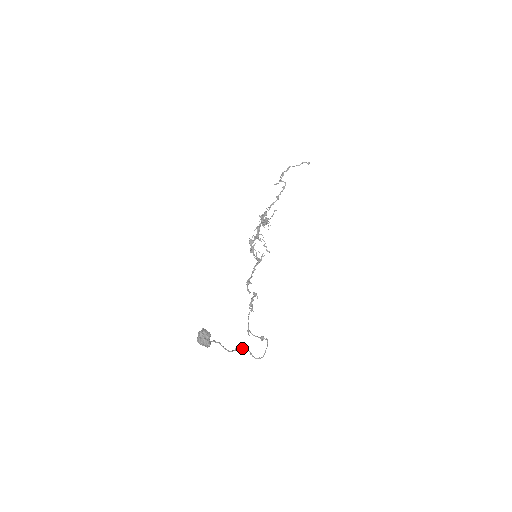
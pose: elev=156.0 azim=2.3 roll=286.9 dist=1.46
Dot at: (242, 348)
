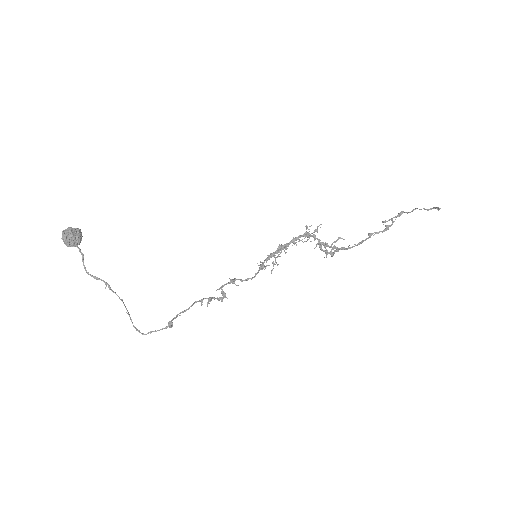
Dot at: (113, 291)
